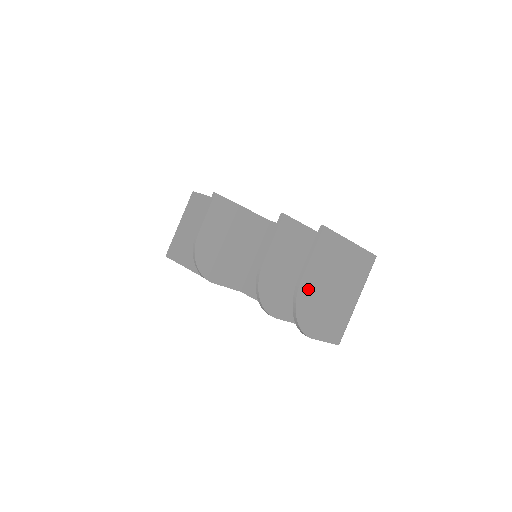
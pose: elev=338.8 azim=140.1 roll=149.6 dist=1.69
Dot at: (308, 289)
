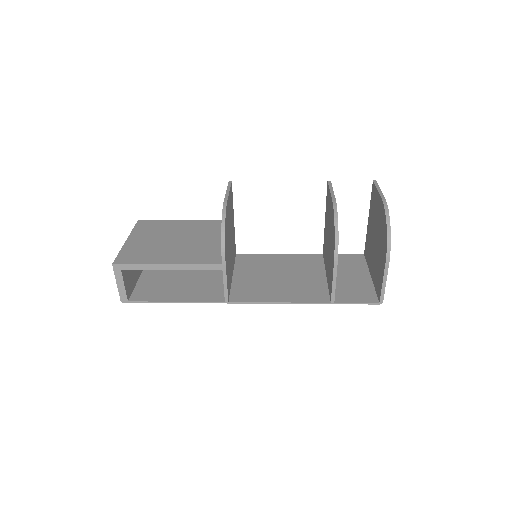
Dot at: occluded
